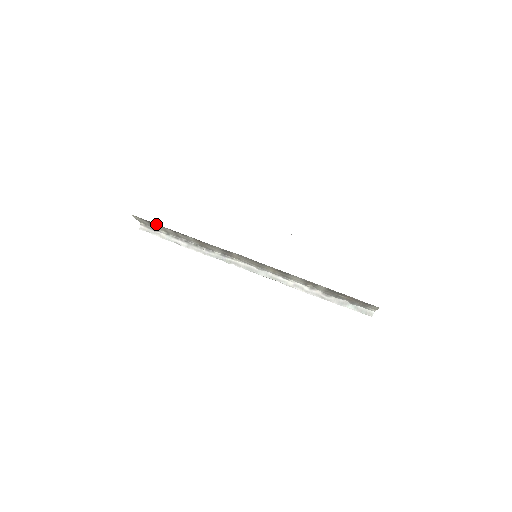
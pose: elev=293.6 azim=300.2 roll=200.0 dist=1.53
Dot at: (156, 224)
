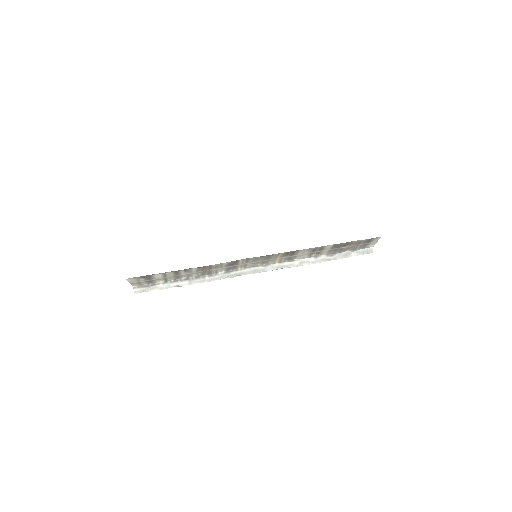
Dot at: (156, 274)
